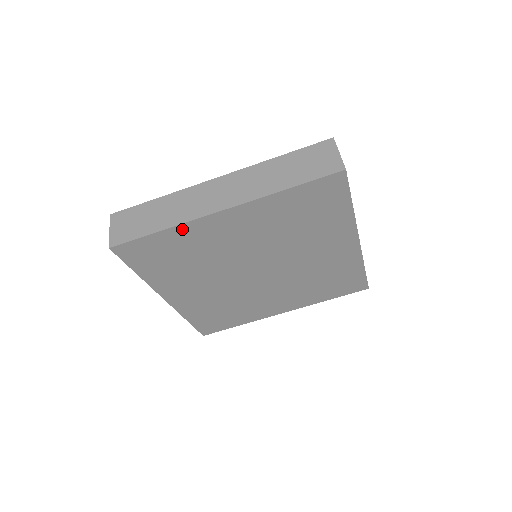
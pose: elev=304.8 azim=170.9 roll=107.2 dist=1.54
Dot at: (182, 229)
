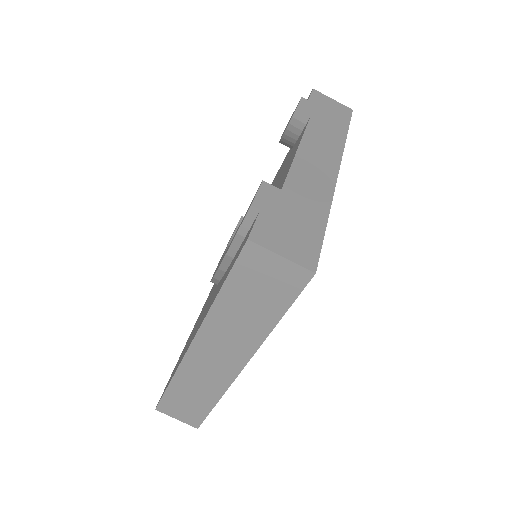
Dot at: occluded
